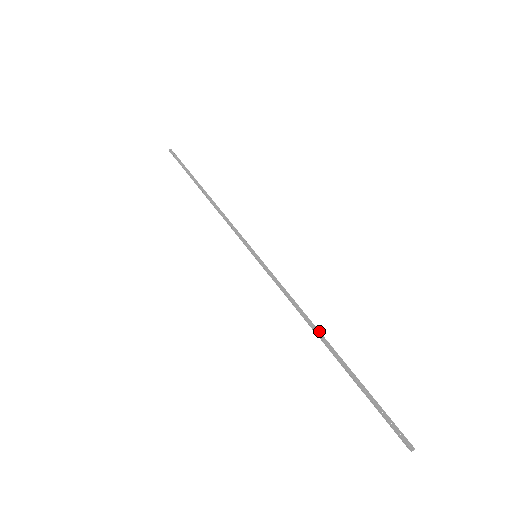
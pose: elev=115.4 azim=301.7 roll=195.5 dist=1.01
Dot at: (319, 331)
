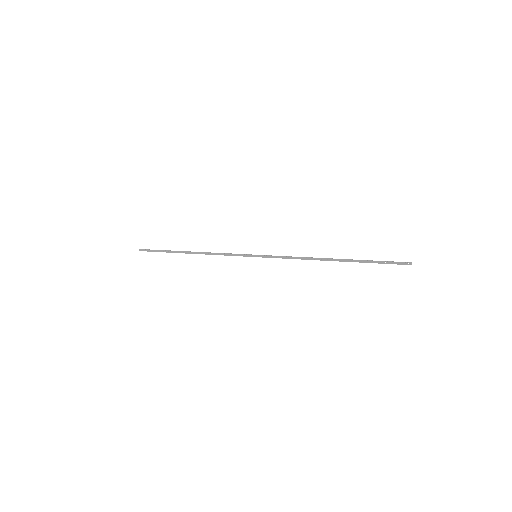
Dot at: (324, 259)
